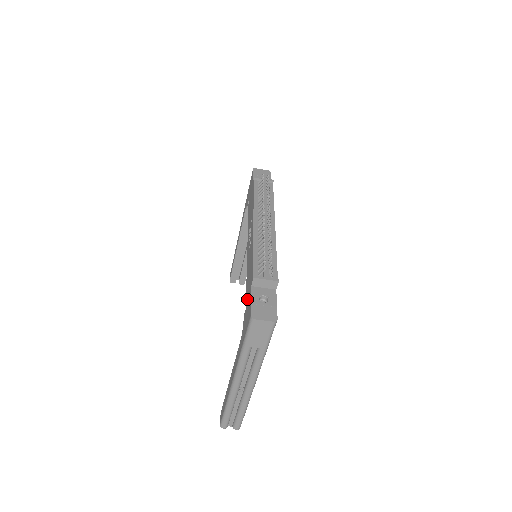
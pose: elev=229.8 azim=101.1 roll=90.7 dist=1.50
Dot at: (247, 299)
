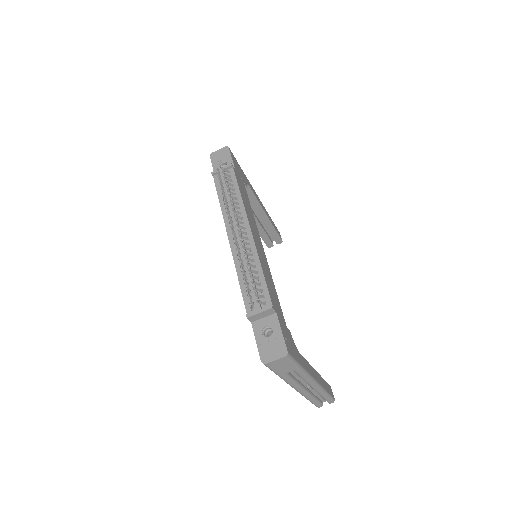
Dot at: occluded
